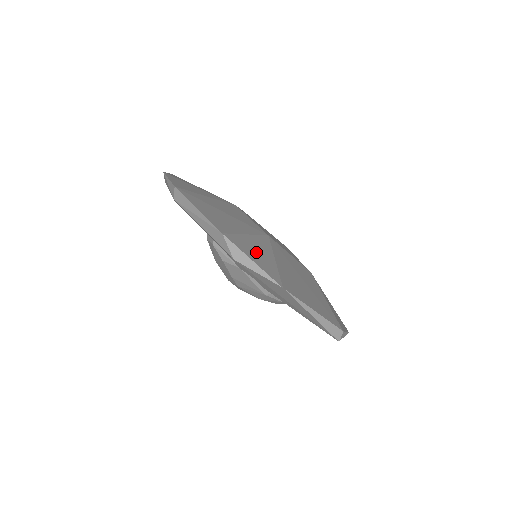
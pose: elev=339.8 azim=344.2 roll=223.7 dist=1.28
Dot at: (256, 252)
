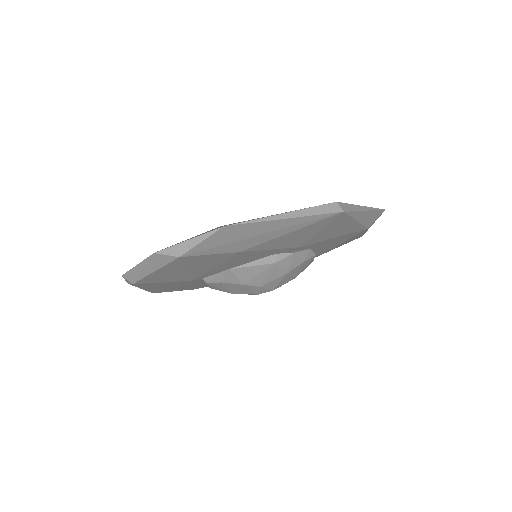
Dot at: occluded
